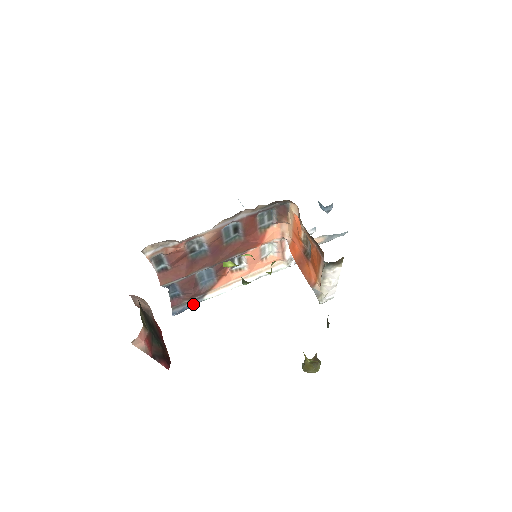
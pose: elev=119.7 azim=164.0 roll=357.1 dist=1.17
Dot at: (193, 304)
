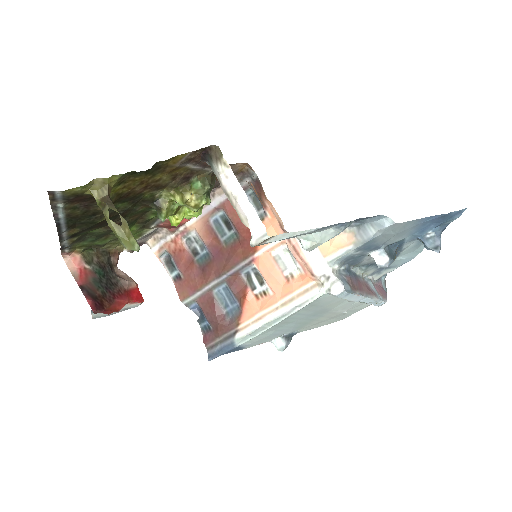
Dot at: (226, 345)
